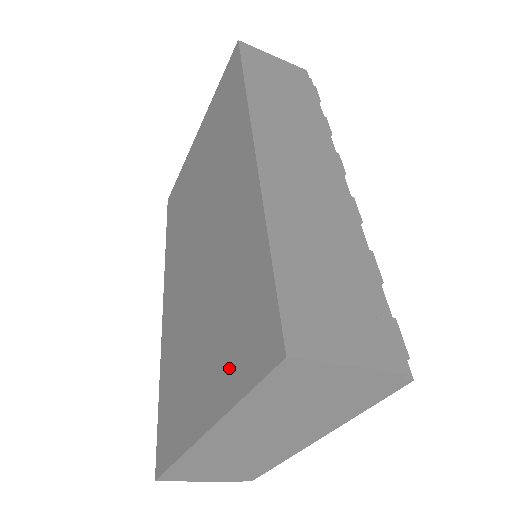
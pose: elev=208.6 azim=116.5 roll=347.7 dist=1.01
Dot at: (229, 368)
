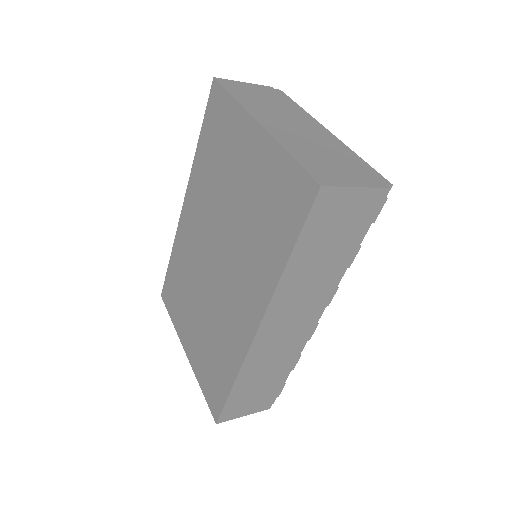
Dot at: (201, 368)
